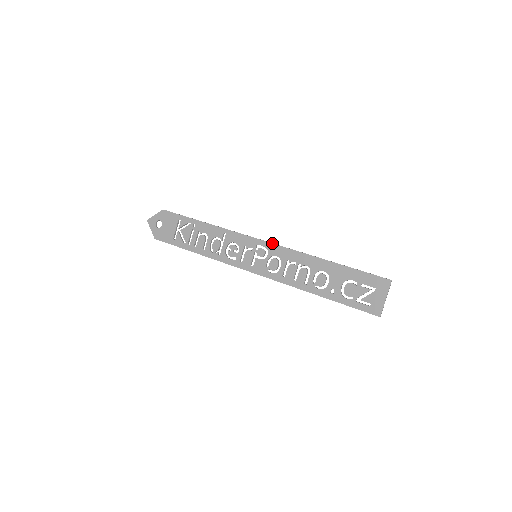
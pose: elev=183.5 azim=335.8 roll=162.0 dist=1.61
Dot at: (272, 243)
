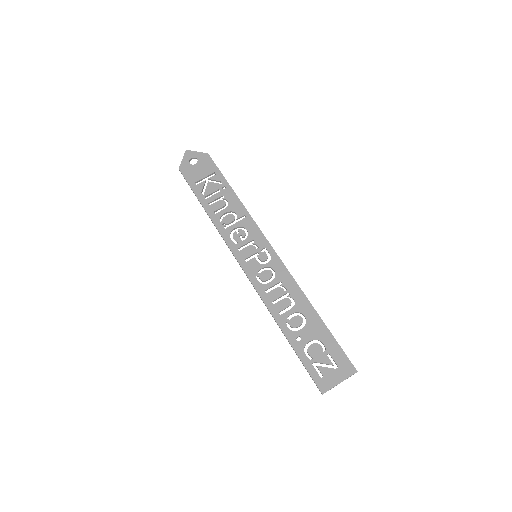
Dot at: occluded
